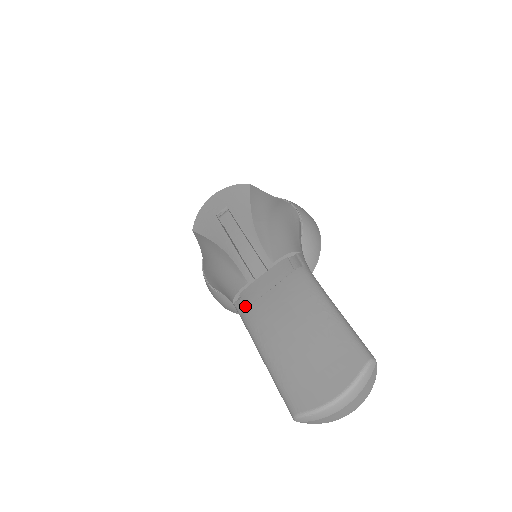
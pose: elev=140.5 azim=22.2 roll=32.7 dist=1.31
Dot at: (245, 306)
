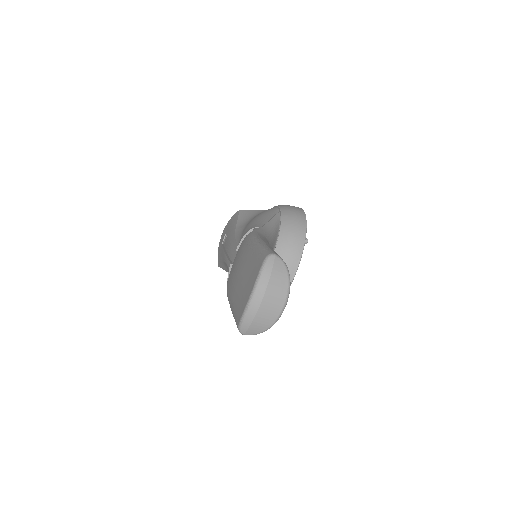
Dot at: occluded
